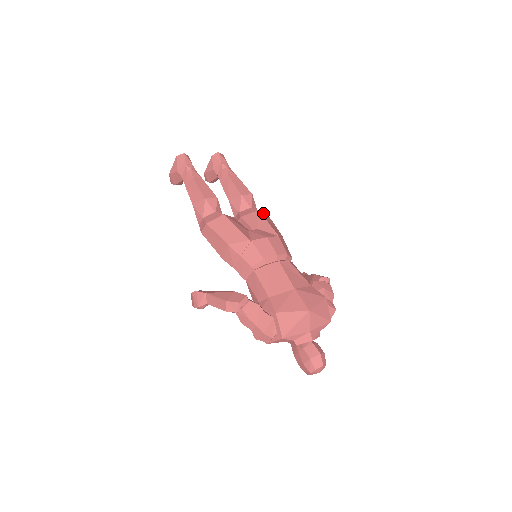
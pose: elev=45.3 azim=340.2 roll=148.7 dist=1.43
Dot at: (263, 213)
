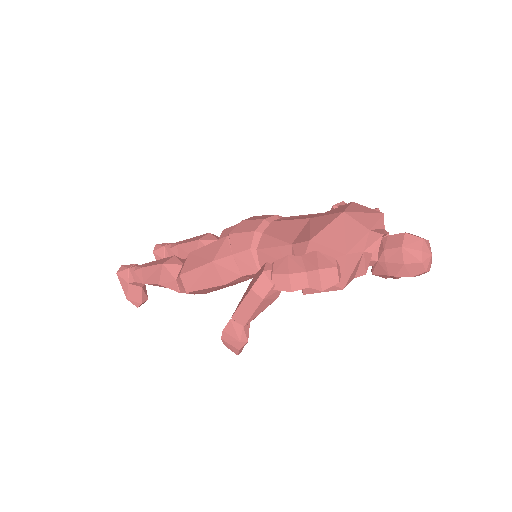
Dot at: occluded
